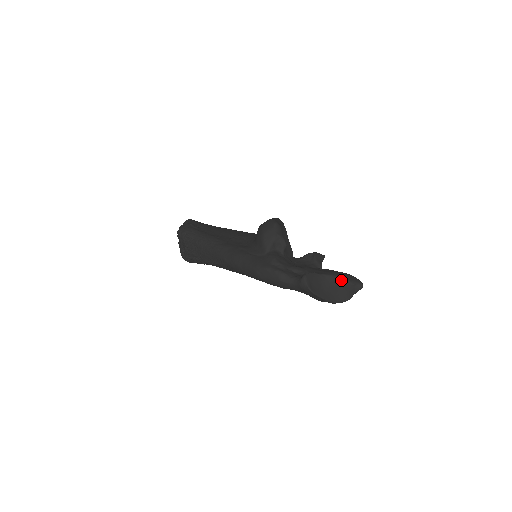
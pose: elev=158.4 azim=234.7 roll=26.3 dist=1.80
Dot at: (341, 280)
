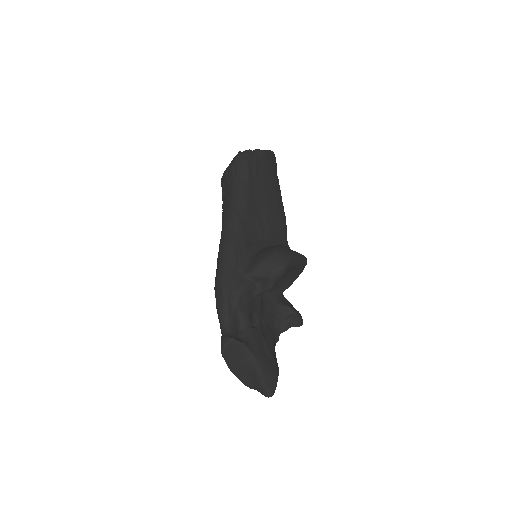
Dot at: (259, 374)
